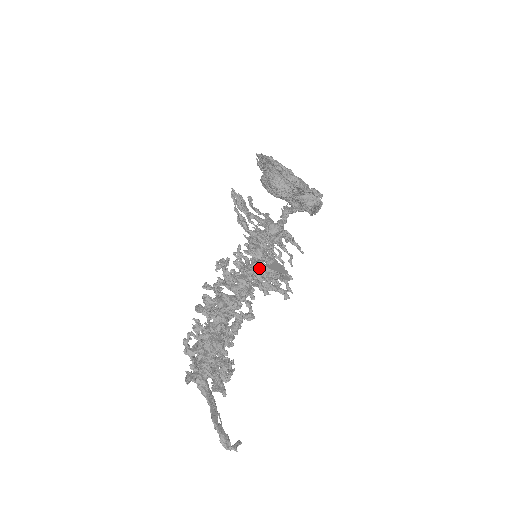
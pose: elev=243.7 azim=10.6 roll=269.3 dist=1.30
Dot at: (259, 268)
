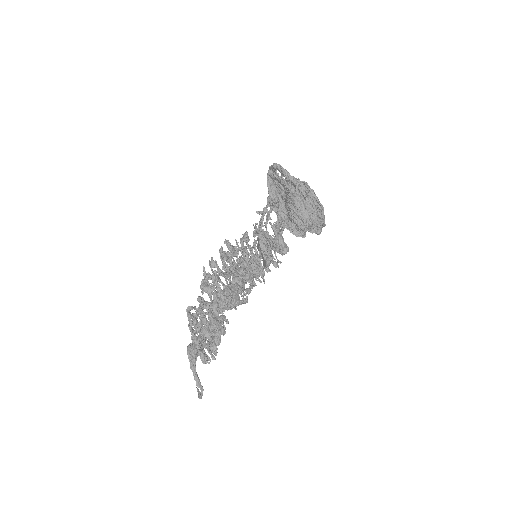
Dot at: (259, 271)
